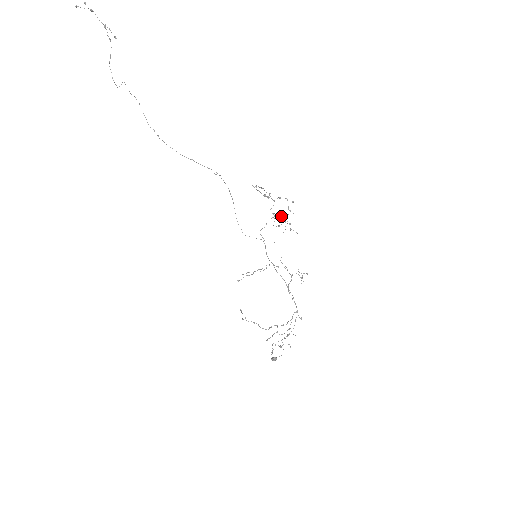
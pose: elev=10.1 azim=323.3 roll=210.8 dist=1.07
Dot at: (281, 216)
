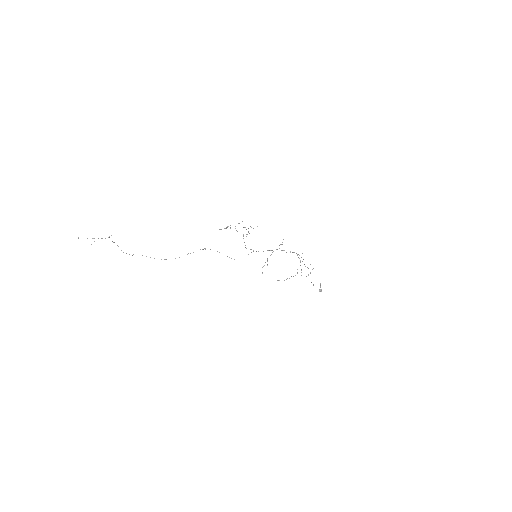
Dot at: (246, 234)
